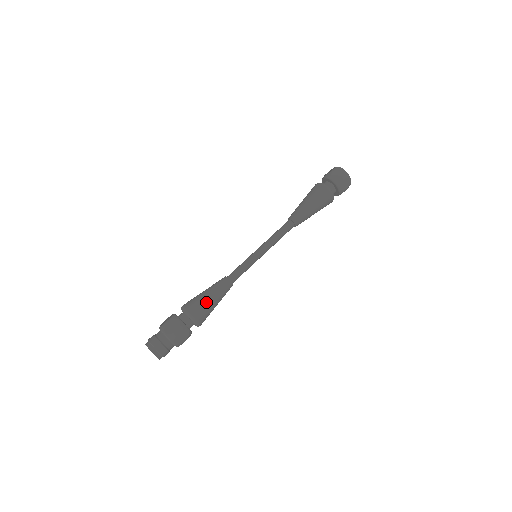
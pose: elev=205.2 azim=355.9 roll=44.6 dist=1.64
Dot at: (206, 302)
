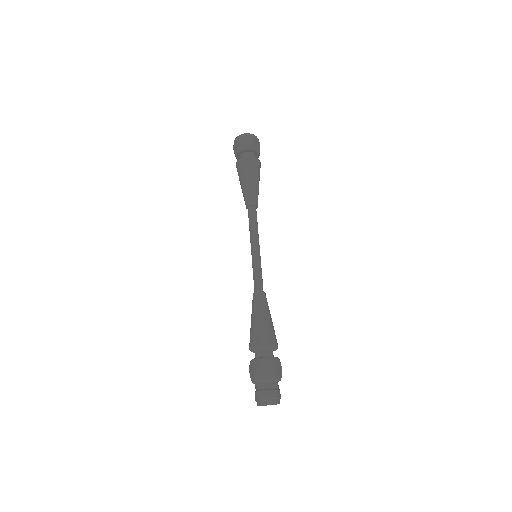
Dot at: (266, 325)
